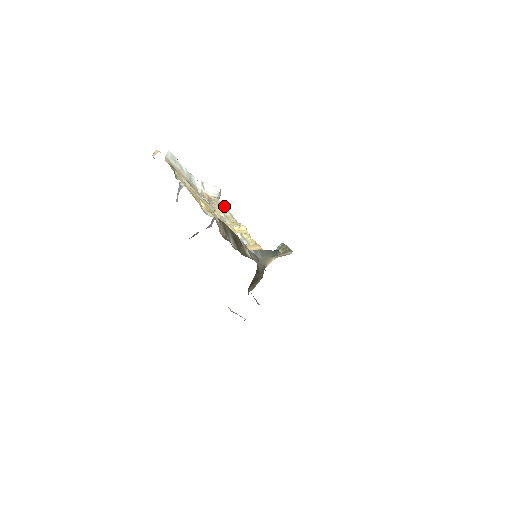
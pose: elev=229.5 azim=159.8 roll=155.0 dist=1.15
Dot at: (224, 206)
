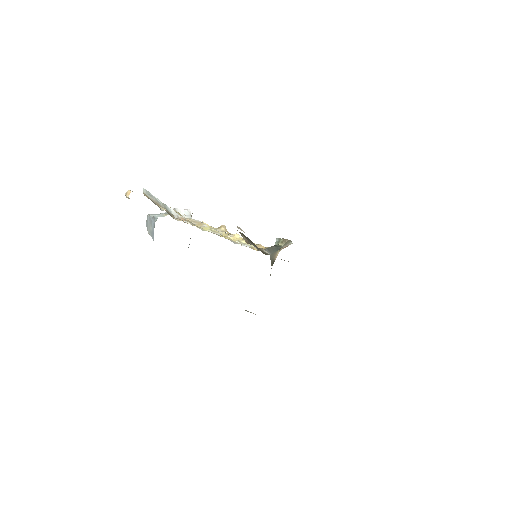
Dot at: occluded
